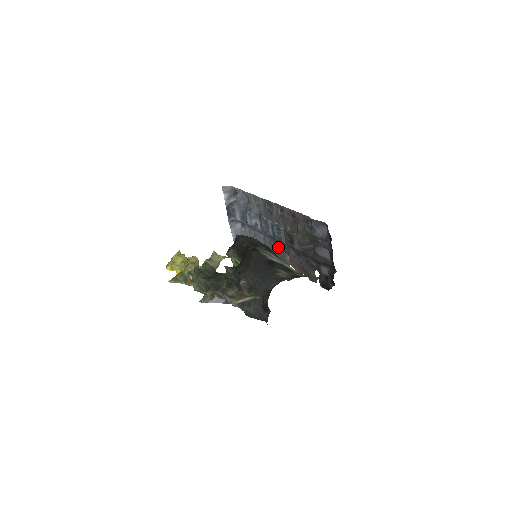
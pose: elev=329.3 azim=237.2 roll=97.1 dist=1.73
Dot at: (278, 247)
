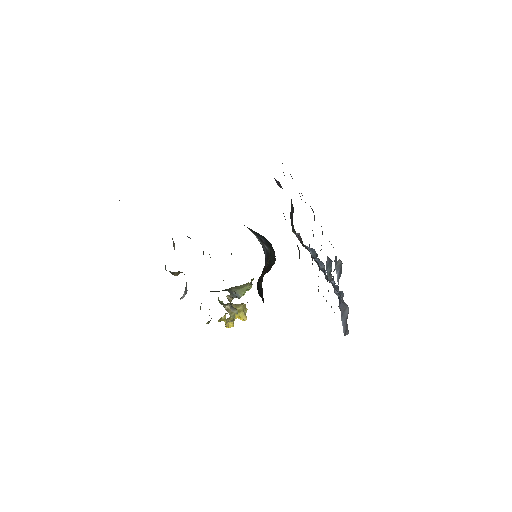
Dot at: occluded
